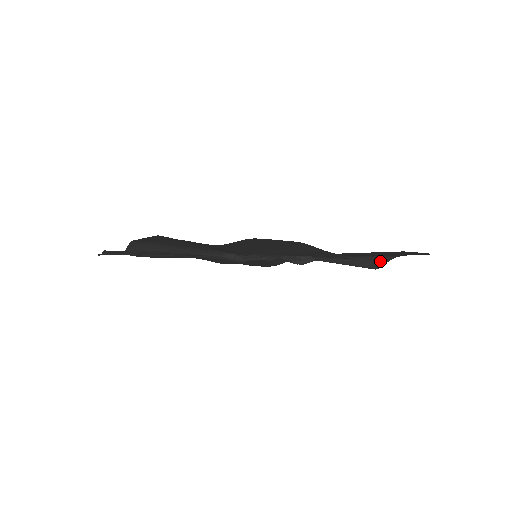
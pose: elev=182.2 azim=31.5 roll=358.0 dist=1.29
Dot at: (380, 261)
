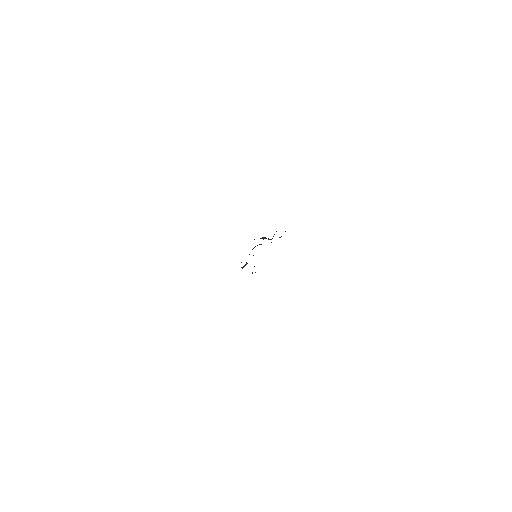
Dot at: occluded
